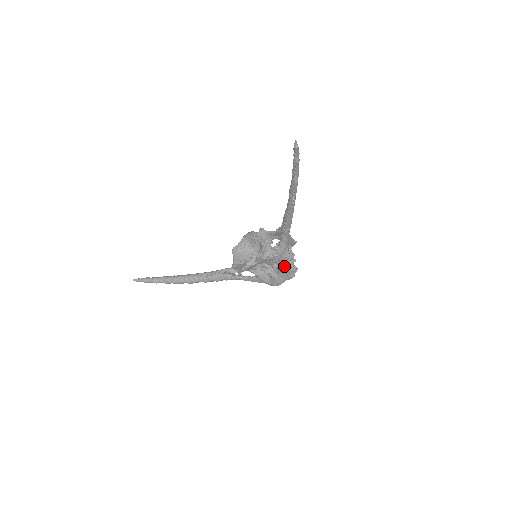
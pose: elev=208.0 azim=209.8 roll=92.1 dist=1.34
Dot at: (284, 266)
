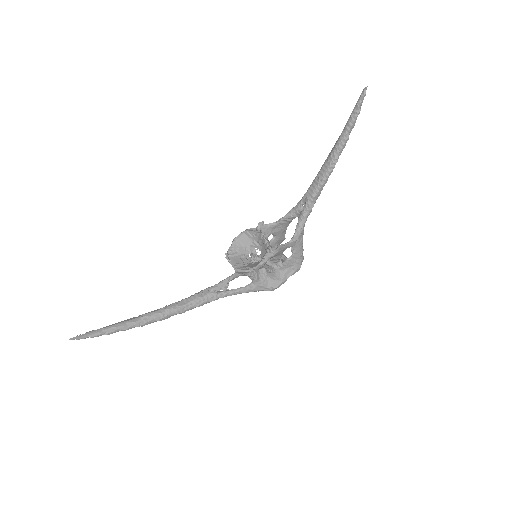
Dot at: (295, 256)
